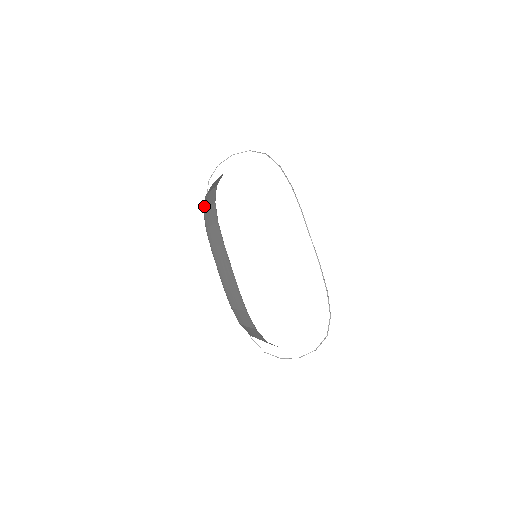
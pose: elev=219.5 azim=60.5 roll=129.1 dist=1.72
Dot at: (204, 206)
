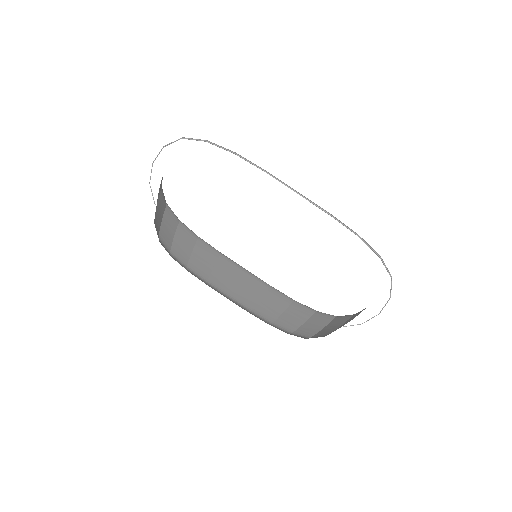
Dot at: (166, 246)
